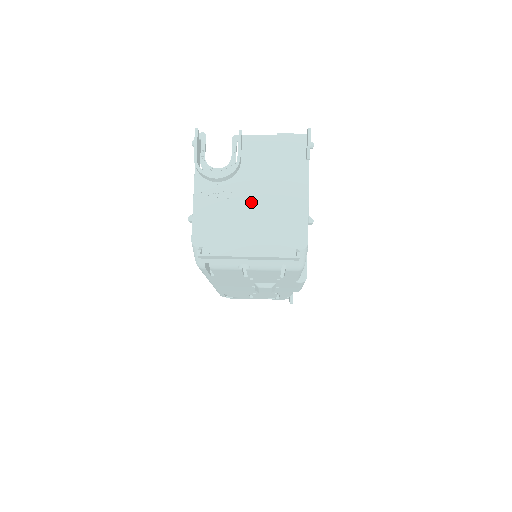
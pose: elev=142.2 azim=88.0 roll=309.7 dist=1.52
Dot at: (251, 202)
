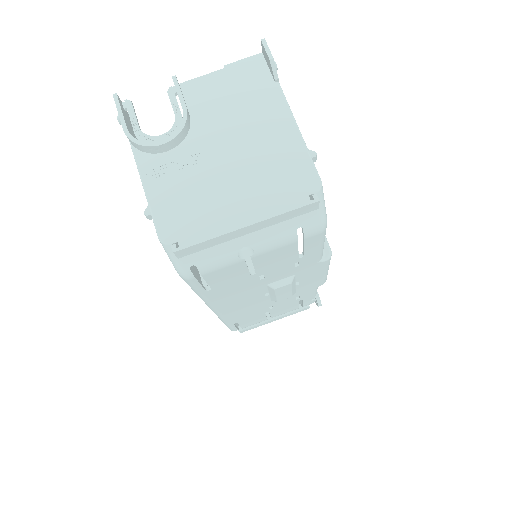
Dot at: (222, 159)
